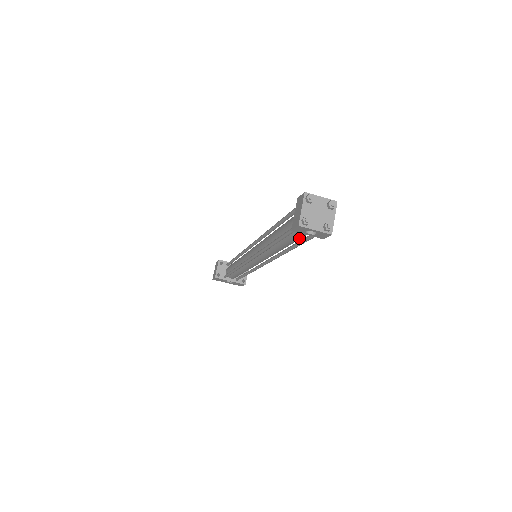
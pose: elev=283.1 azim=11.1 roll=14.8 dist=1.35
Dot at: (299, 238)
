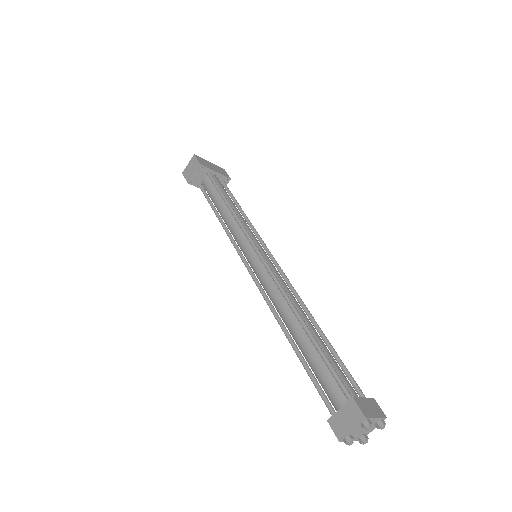
Dot at: occluded
